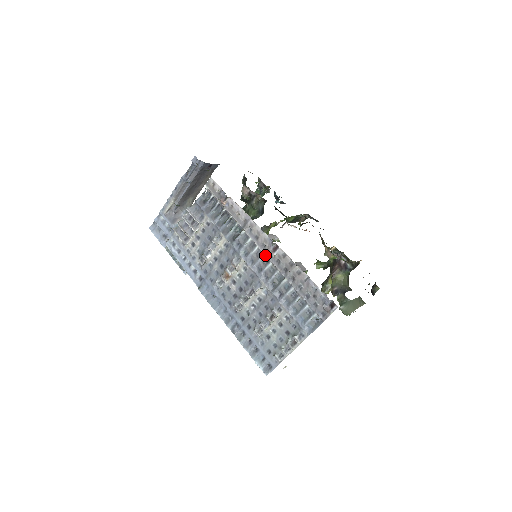
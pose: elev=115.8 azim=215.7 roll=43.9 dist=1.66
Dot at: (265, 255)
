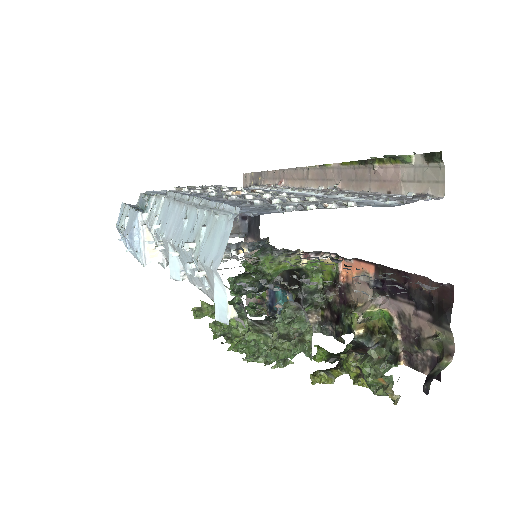
Dot at: (314, 193)
